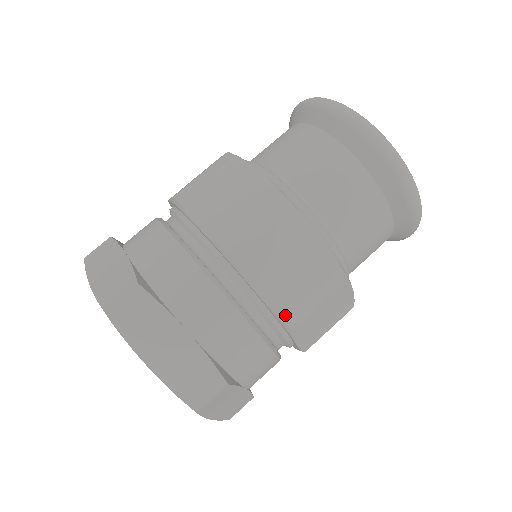
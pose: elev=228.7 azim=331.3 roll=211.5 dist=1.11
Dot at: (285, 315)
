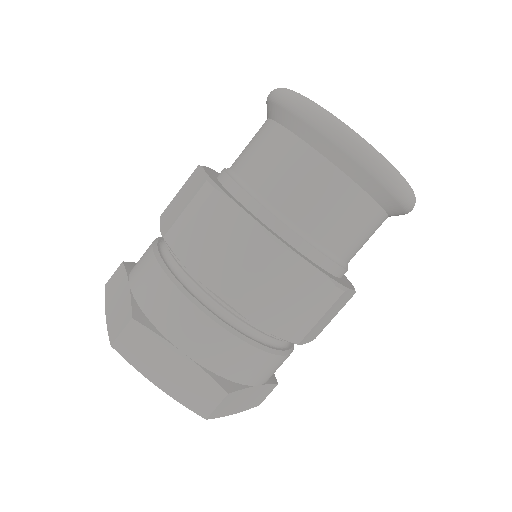
Dot at: occluded
